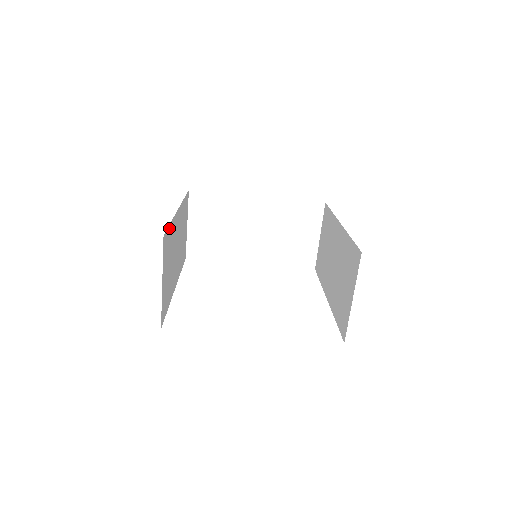
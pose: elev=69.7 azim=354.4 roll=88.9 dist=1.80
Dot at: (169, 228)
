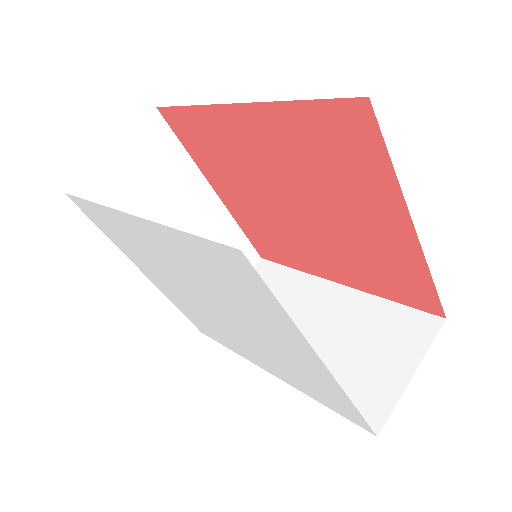
Dot at: occluded
